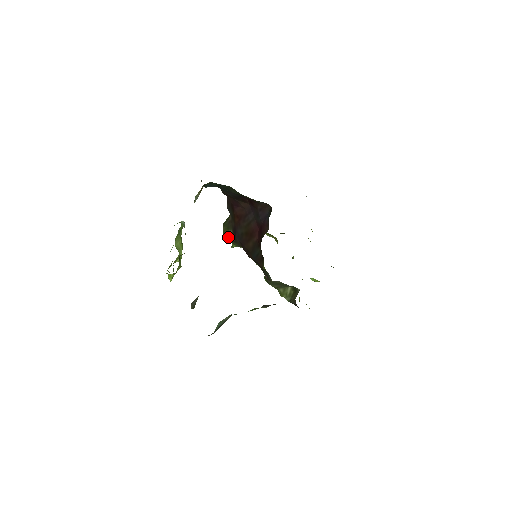
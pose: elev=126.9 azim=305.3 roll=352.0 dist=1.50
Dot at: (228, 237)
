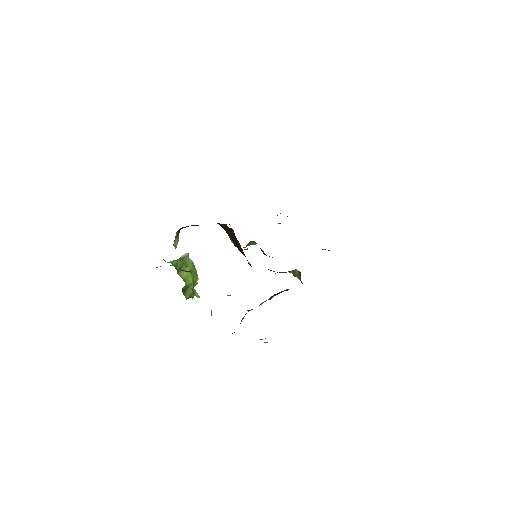
Dot at: occluded
